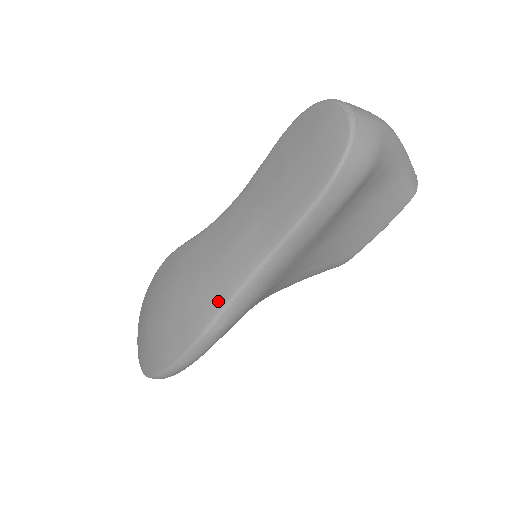
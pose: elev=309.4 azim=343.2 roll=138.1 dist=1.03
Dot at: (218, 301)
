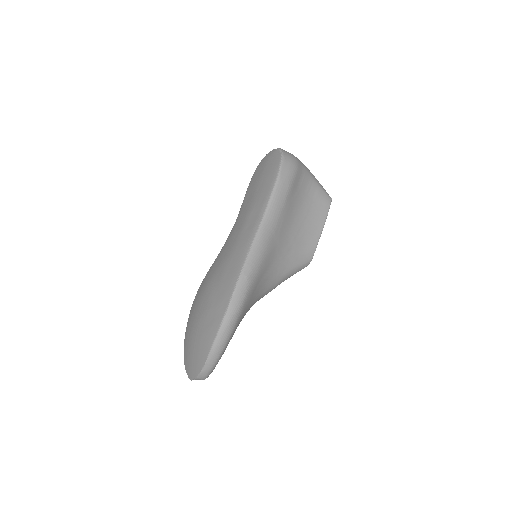
Dot at: (241, 259)
